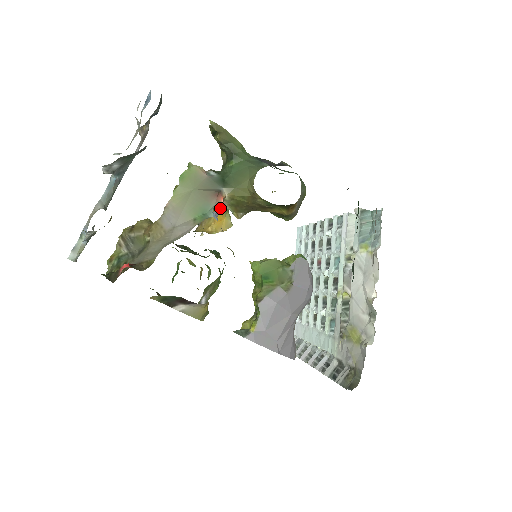
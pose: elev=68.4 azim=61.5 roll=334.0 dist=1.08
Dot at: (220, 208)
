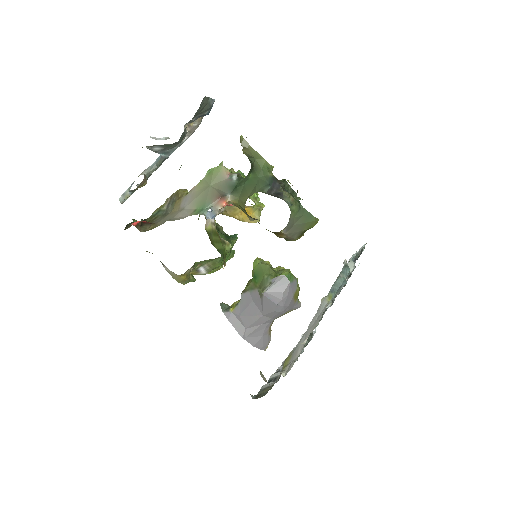
Dot at: occluded
